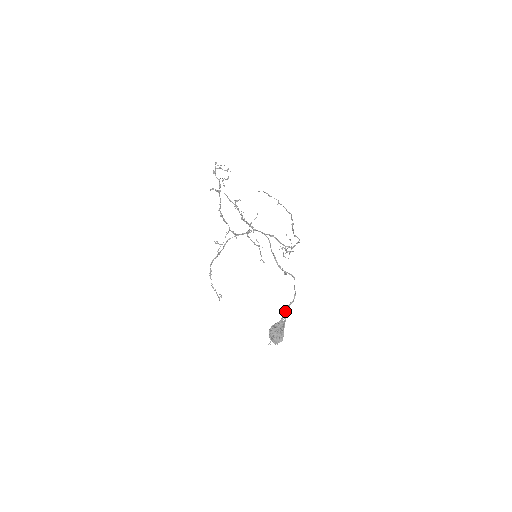
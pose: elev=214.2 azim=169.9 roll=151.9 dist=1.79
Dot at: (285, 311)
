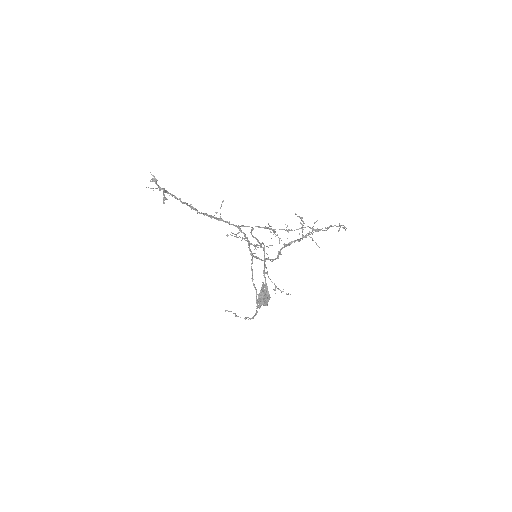
Dot at: (264, 276)
